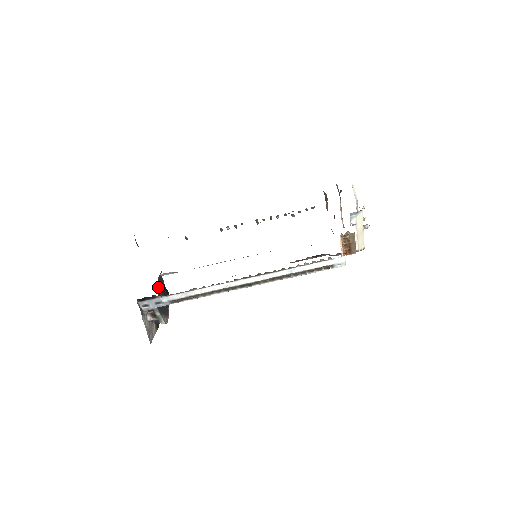
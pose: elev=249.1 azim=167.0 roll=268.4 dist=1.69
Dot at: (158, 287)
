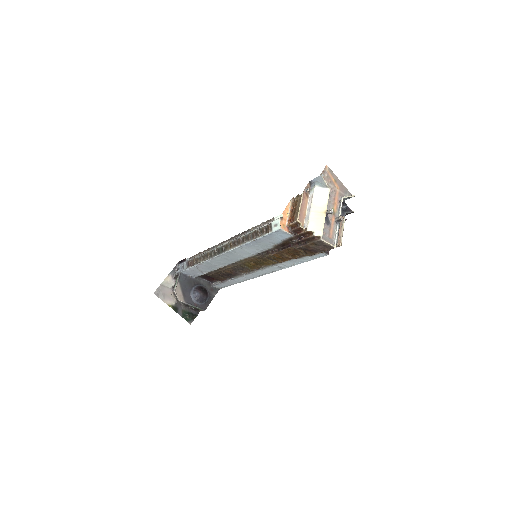
Dot at: (201, 281)
